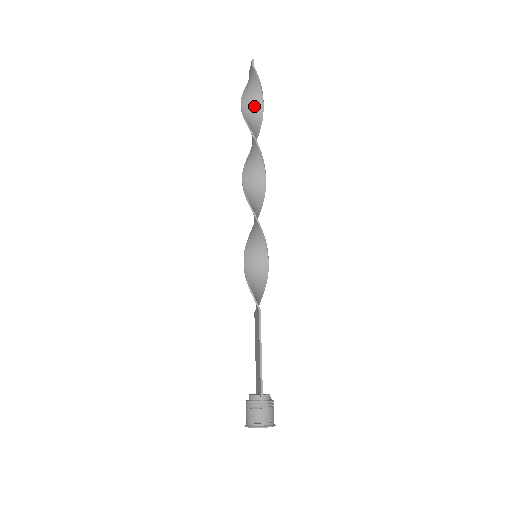
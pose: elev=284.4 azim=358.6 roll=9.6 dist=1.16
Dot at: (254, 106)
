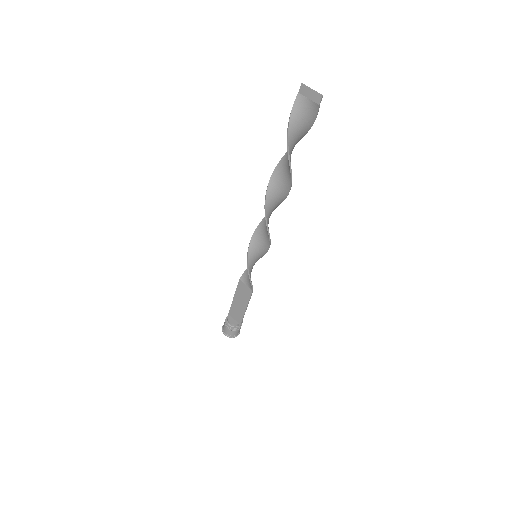
Dot at: (298, 138)
